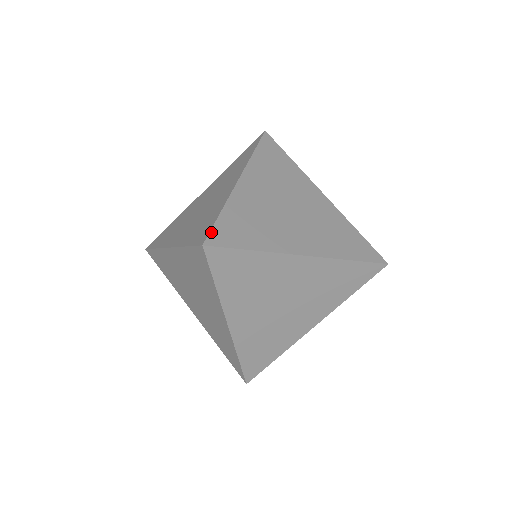
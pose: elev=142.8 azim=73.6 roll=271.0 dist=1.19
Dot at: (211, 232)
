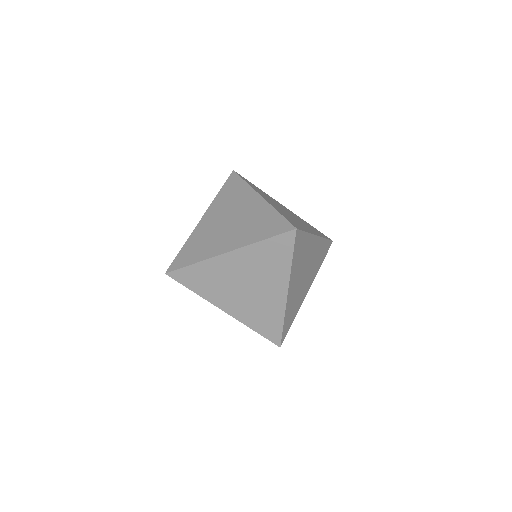
Dot at: (290, 222)
